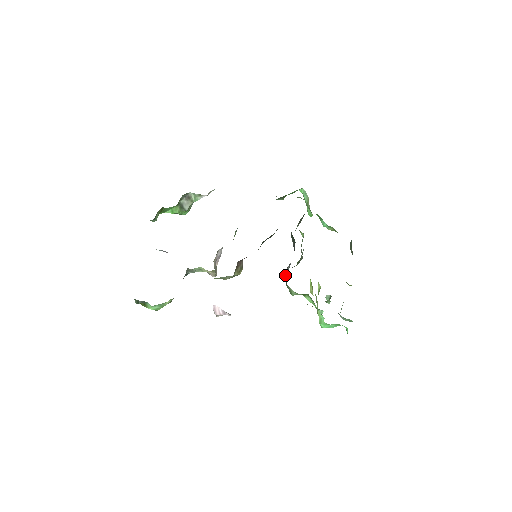
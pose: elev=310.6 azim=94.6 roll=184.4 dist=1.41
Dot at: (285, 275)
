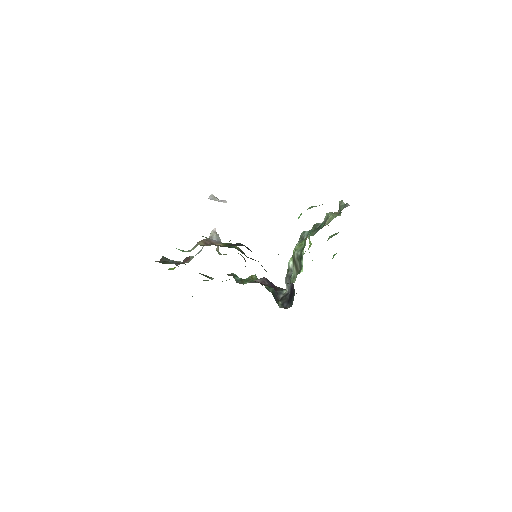
Dot at: (287, 289)
